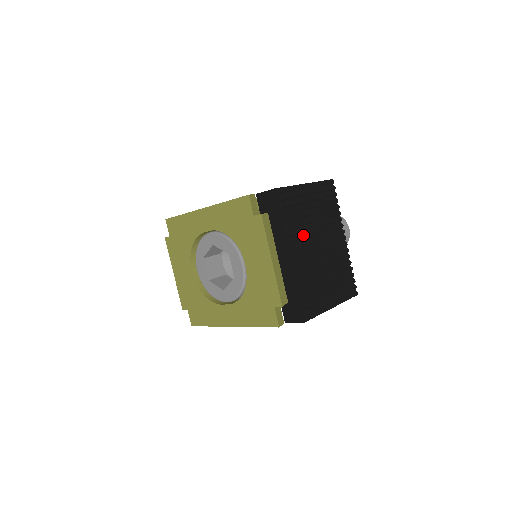
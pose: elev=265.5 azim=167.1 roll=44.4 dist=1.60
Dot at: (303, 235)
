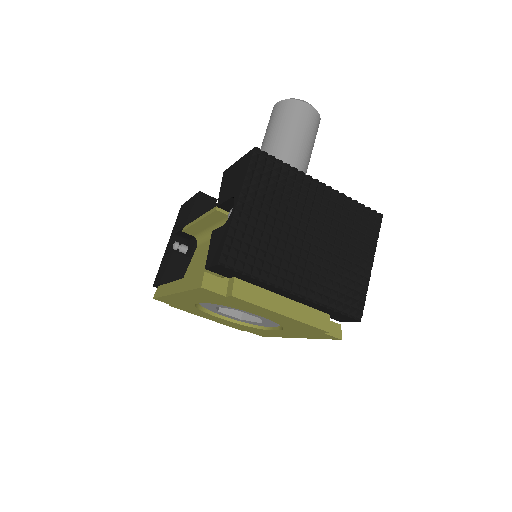
Dot at: (286, 257)
